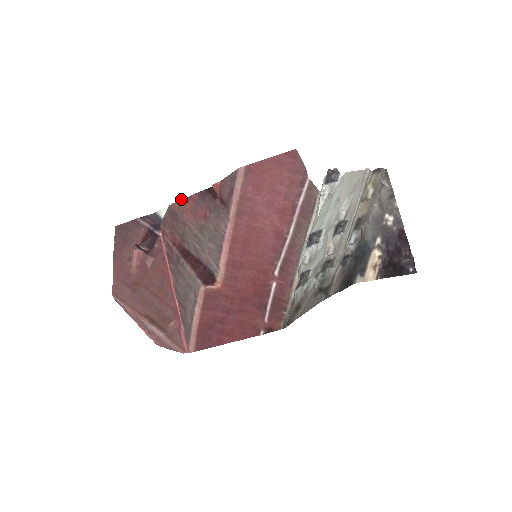
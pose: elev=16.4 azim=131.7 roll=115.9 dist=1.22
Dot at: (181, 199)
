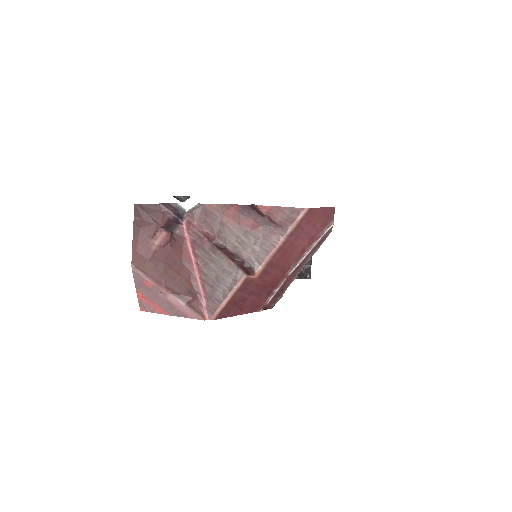
Dot at: (220, 204)
